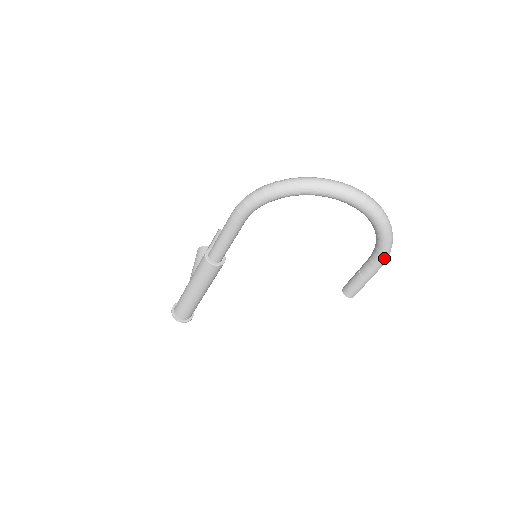
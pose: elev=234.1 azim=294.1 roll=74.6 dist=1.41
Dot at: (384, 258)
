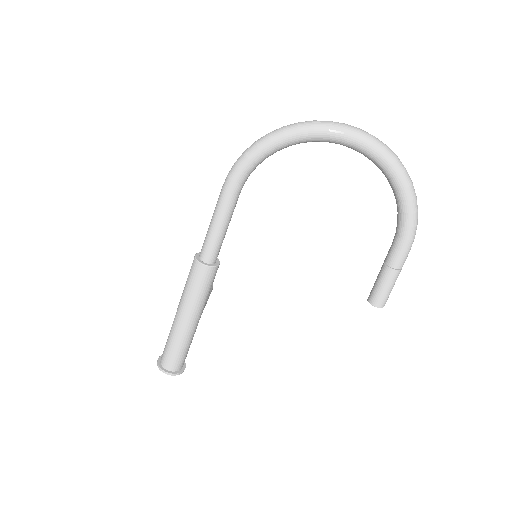
Dot at: (411, 230)
